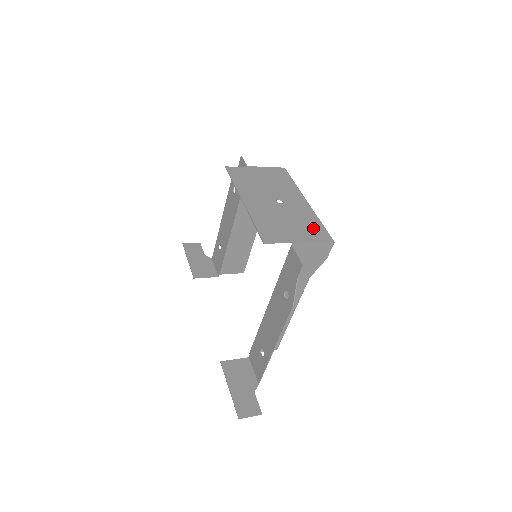
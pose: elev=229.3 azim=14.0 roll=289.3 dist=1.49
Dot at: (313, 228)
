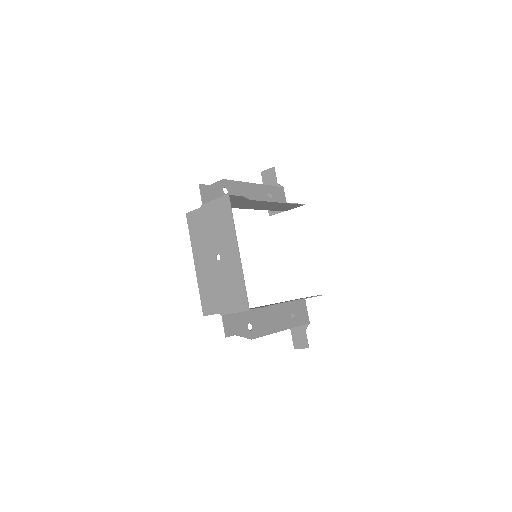
Dot at: (236, 293)
